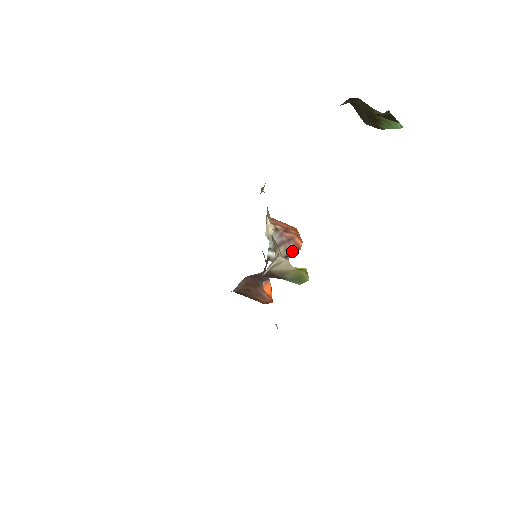
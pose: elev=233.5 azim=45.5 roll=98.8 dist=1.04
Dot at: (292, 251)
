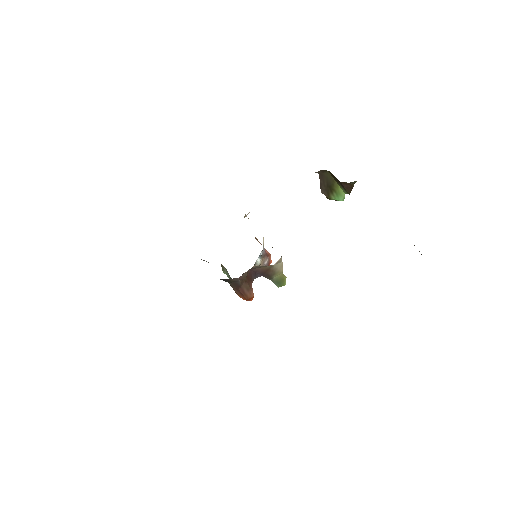
Dot at: (266, 265)
